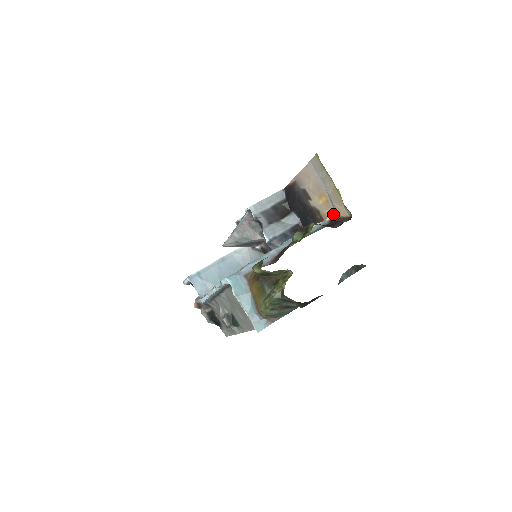
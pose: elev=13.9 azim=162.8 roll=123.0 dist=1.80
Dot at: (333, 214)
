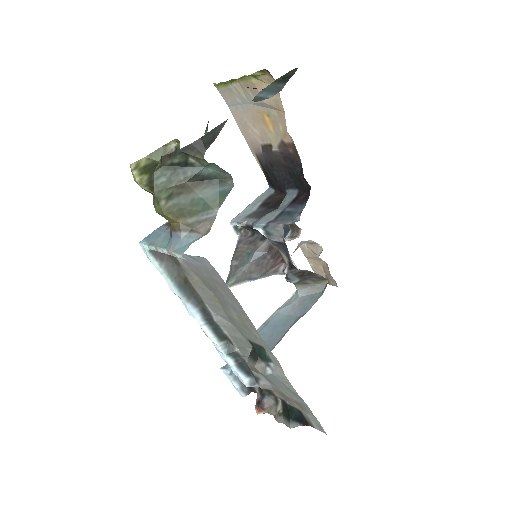
Dot at: (282, 117)
